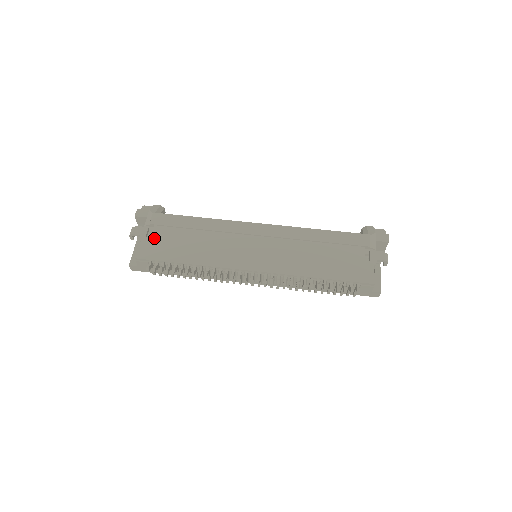
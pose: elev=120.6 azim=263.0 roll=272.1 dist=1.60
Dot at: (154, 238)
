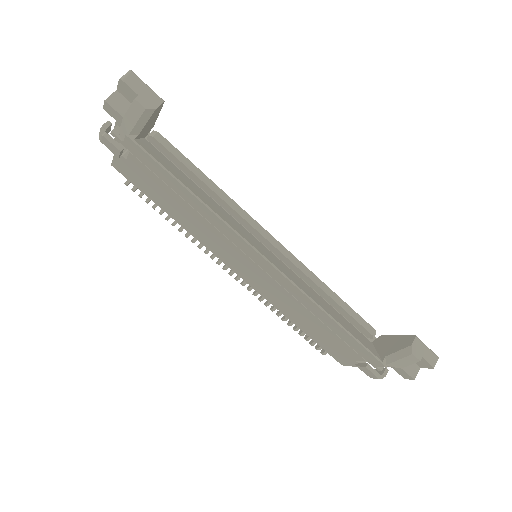
Dot at: (130, 165)
